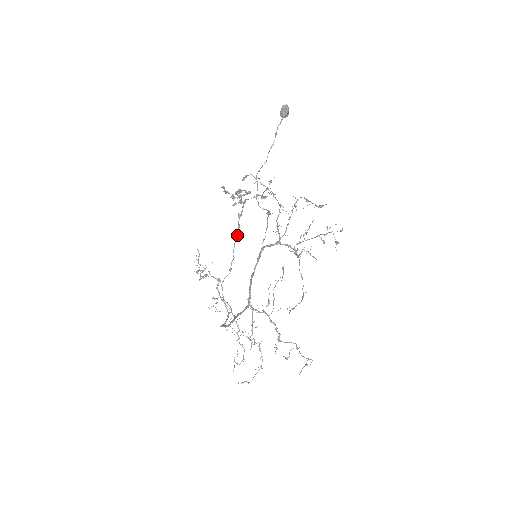
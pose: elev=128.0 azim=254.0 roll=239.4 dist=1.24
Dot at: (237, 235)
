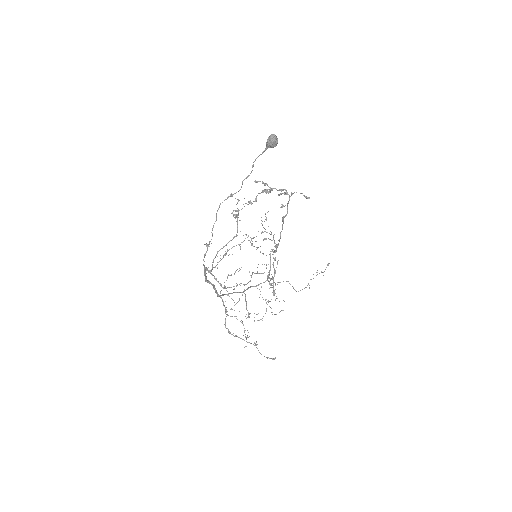
Dot at: (283, 221)
